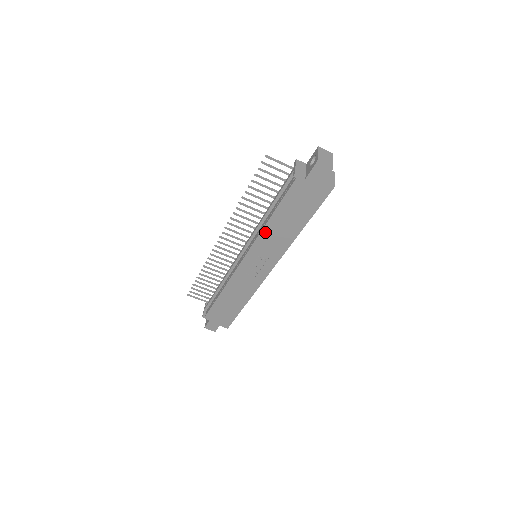
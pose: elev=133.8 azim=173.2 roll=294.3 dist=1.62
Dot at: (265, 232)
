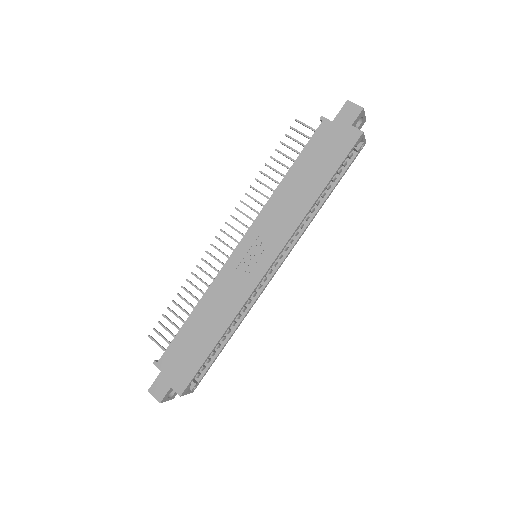
Dot at: (275, 198)
